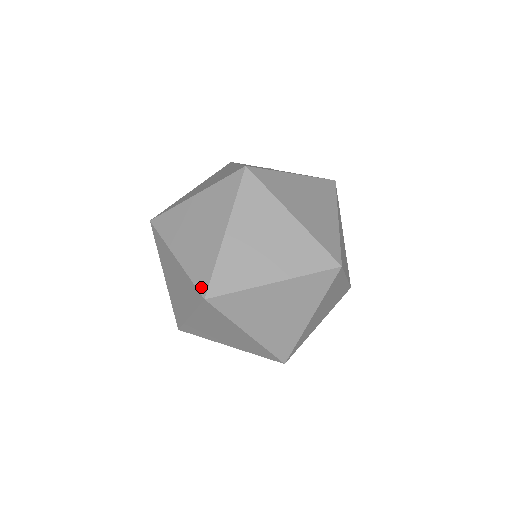
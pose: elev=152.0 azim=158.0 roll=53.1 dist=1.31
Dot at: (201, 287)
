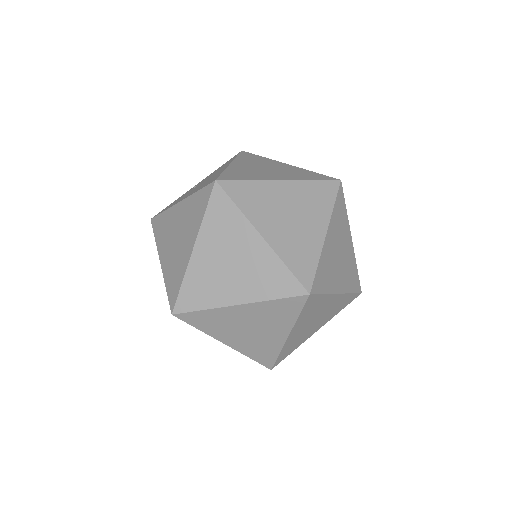
Dot at: (295, 292)
